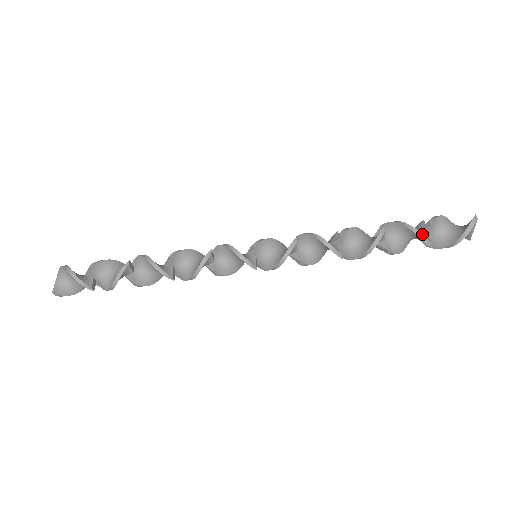
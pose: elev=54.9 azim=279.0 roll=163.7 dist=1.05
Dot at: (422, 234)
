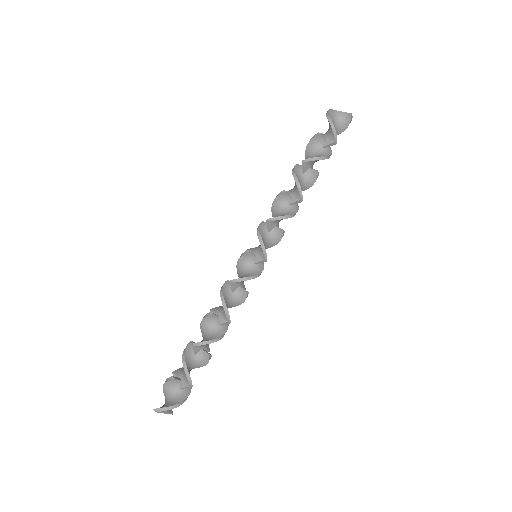
Dot at: (310, 140)
